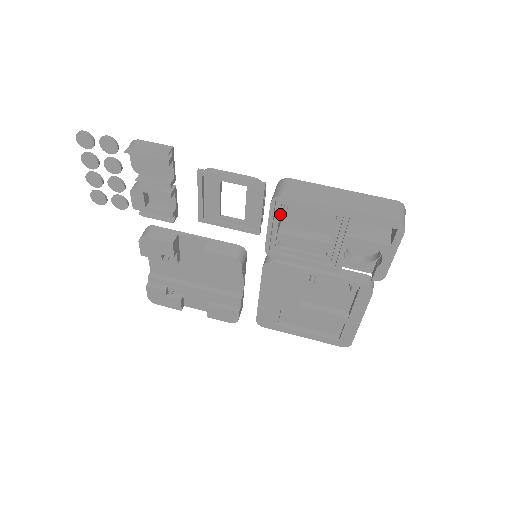
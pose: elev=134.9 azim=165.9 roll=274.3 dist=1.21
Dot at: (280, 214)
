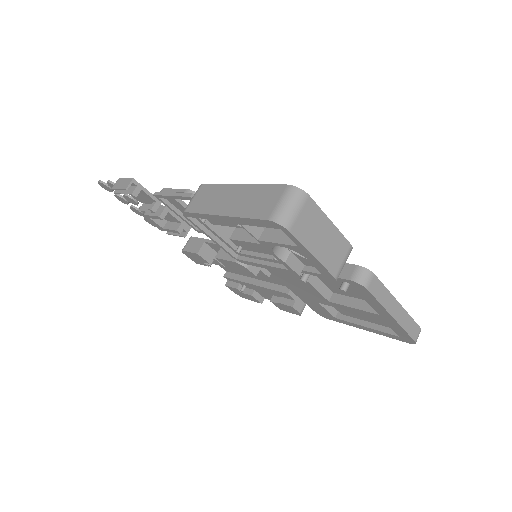
Dot at: (212, 224)
